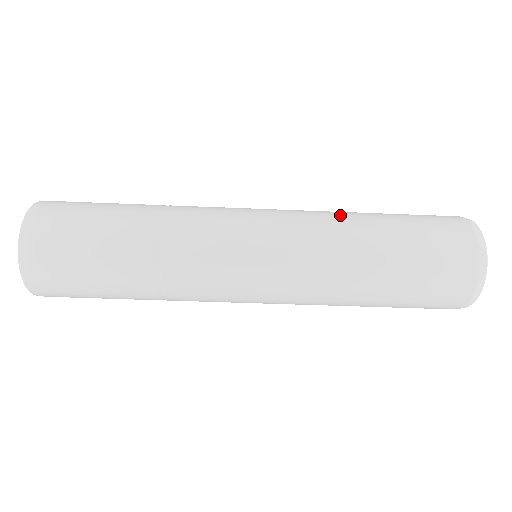
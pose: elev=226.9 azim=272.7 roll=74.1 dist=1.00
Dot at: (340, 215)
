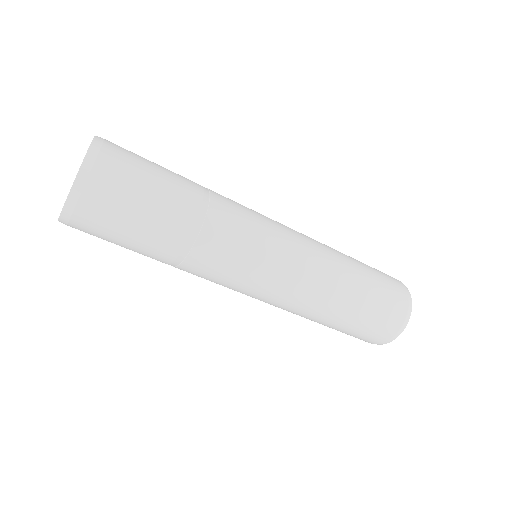
Dot at: (333, 273)
